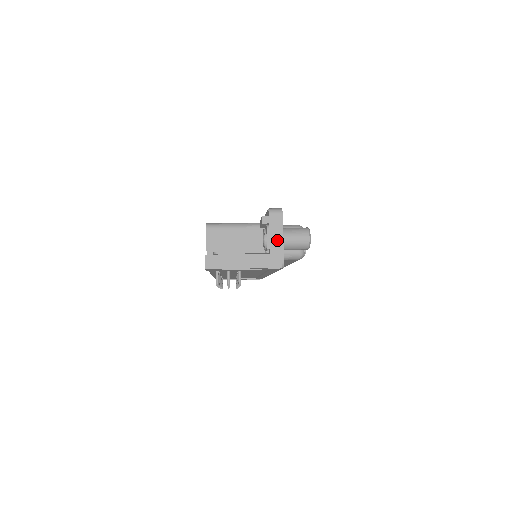
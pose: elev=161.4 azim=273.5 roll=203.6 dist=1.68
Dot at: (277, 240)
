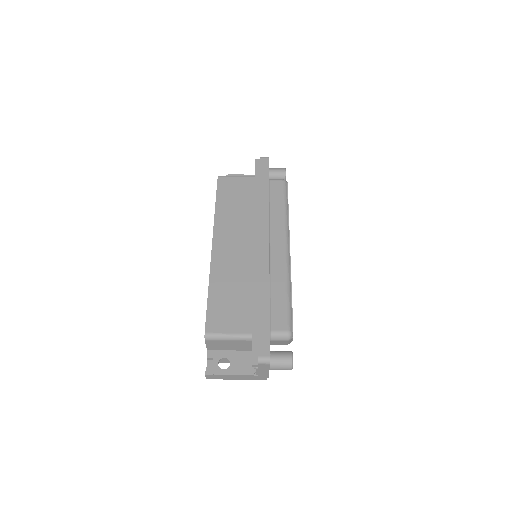
Dot at: (264, 372)
